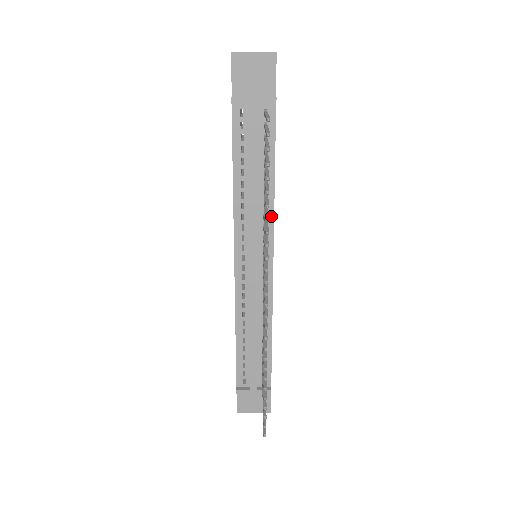
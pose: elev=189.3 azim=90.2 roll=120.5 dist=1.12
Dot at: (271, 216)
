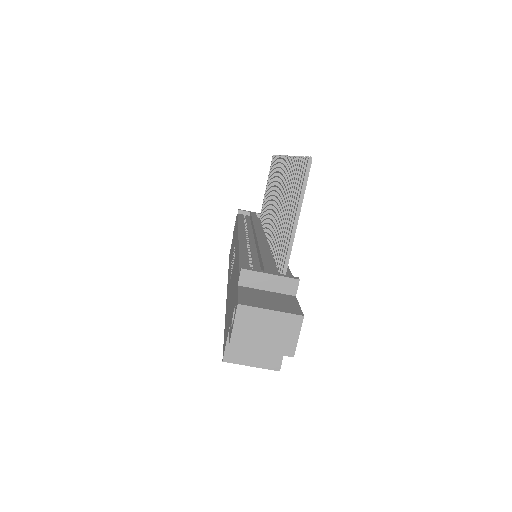
Dot at: occluded
